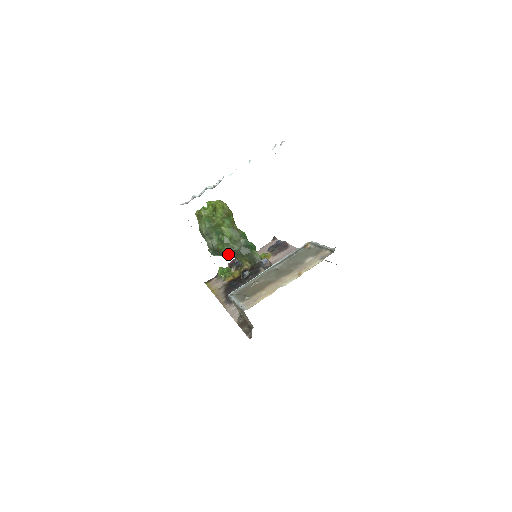
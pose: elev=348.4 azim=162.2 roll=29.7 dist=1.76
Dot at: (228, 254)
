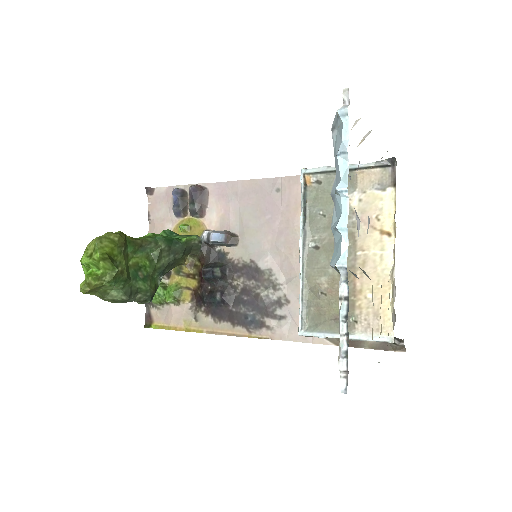
Dot at: (161, 278)
